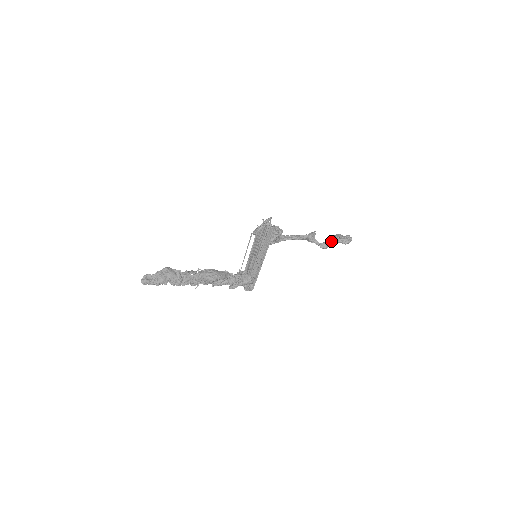
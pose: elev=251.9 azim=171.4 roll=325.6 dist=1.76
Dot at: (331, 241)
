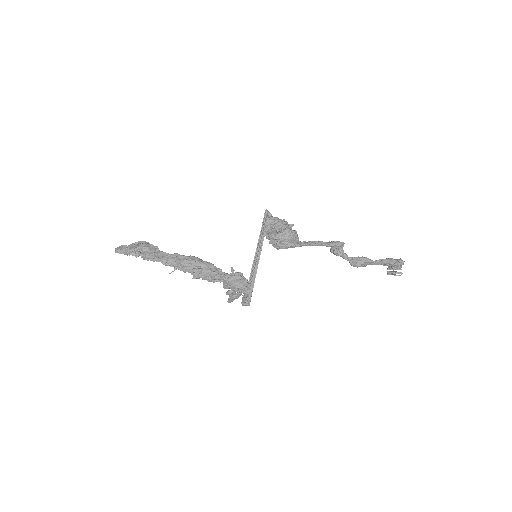
Dot at: occluded
